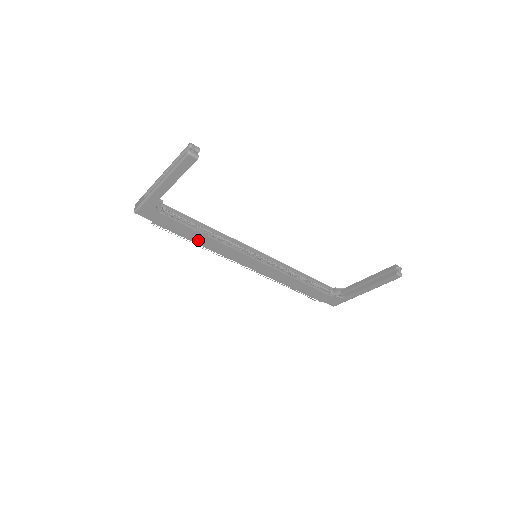
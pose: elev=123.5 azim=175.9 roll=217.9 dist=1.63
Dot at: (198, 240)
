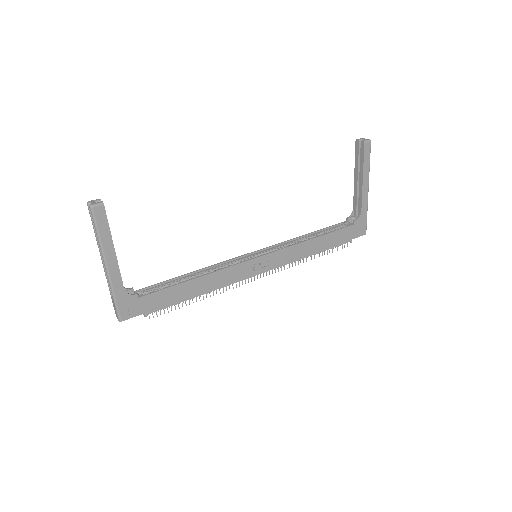
Dot at: (196, 291)
